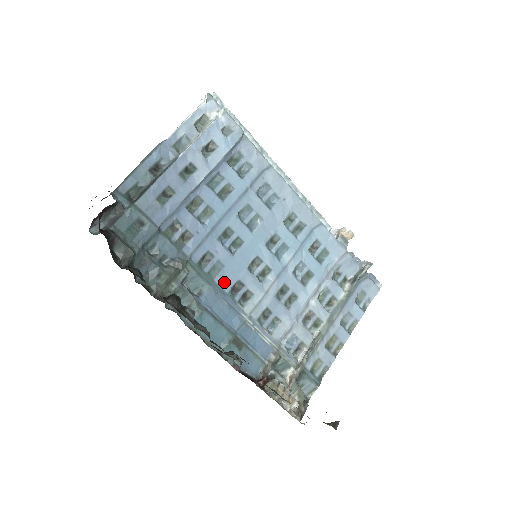
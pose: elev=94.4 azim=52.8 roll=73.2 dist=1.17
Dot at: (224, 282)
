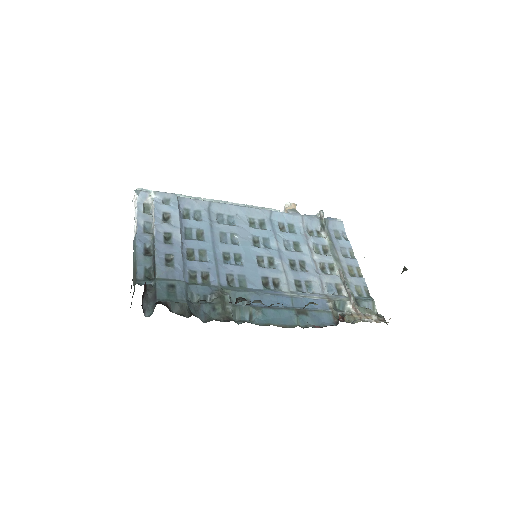
Dot at: (255, 285)
